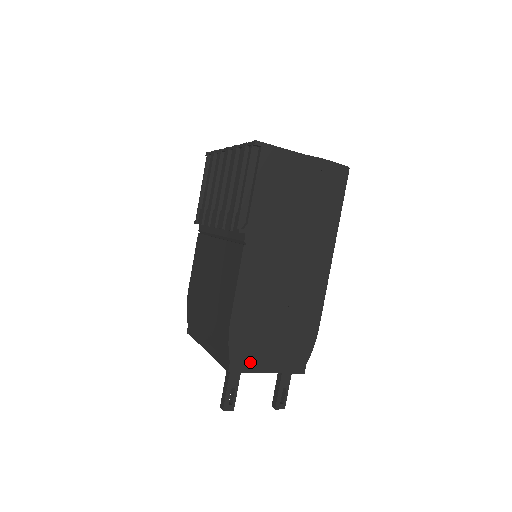
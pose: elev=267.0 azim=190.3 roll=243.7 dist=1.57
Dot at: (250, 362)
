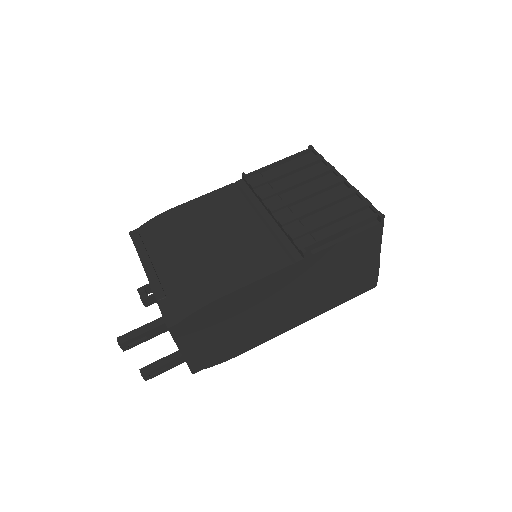
Dot at: (185, 336)
